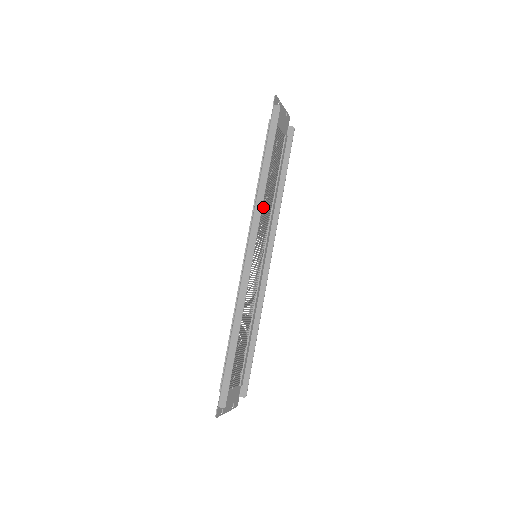
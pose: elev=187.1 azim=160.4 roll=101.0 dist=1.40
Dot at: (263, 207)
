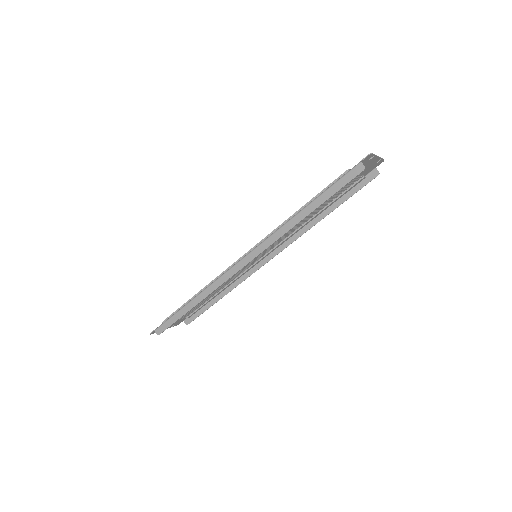
Dot at: occluded
